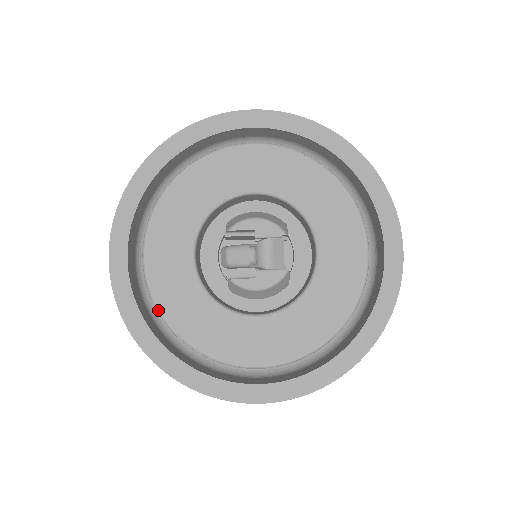
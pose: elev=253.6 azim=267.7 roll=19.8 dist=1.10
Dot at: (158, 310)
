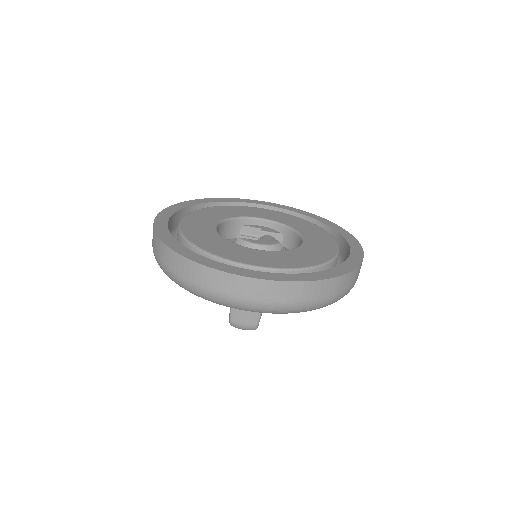
Dot at: (182, 233)
